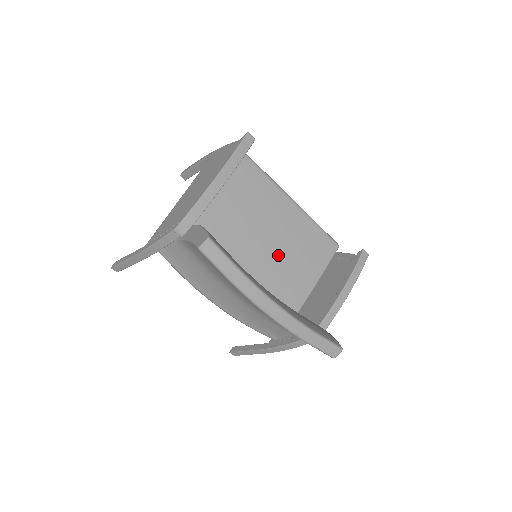
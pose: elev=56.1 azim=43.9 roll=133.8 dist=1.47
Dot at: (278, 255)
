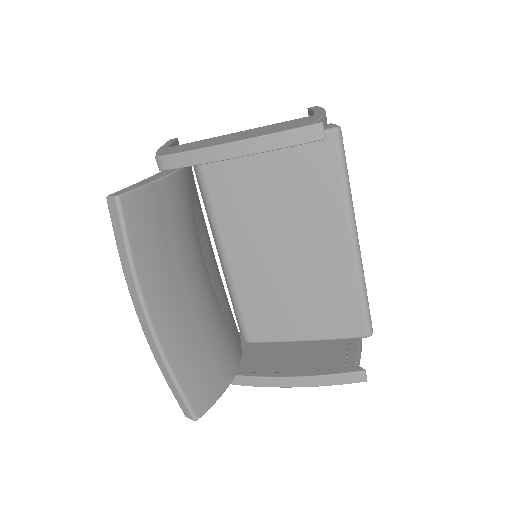
Dot at: (284, 277)
